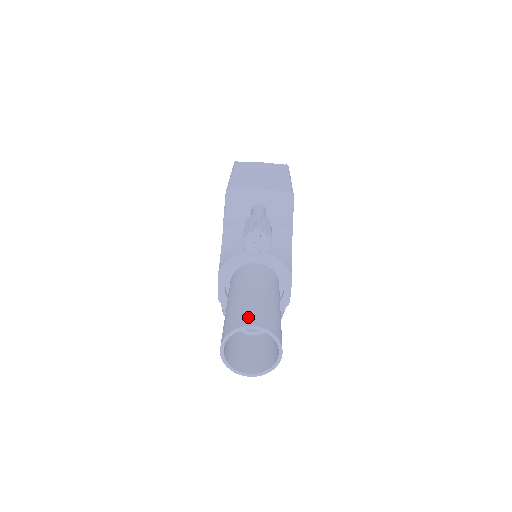
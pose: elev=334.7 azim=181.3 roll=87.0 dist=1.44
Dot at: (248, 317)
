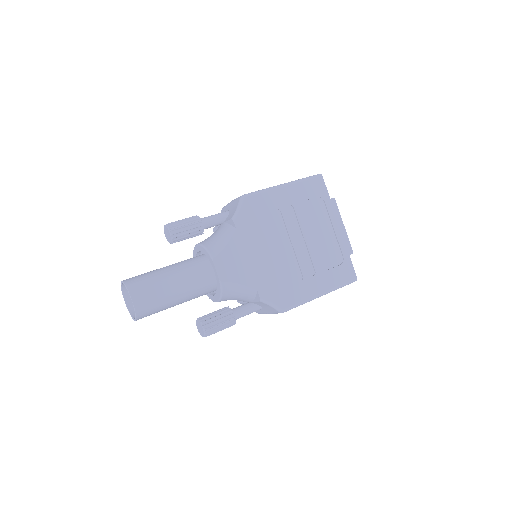
Dot at: occluded
